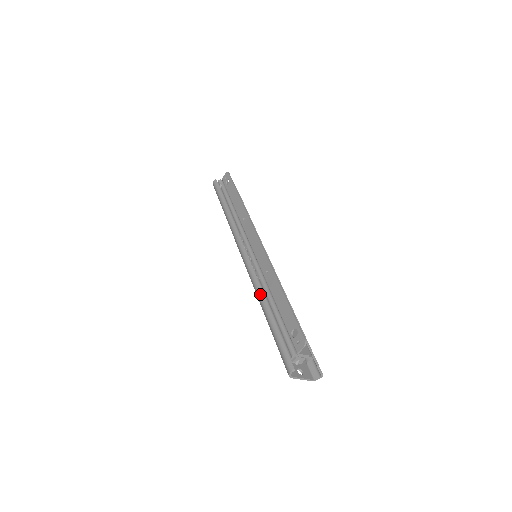
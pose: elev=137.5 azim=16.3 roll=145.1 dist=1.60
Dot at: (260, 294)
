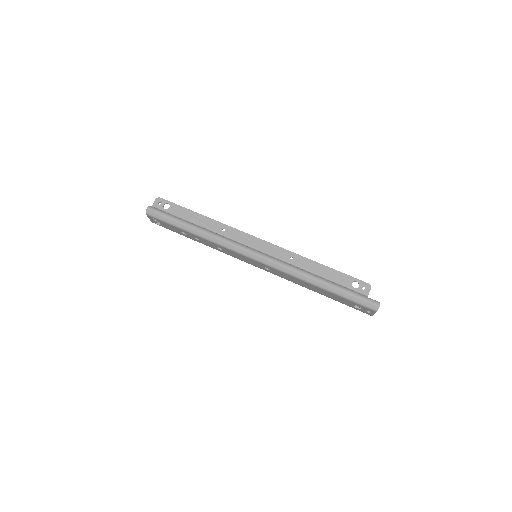
Dot at: (305, 273)
